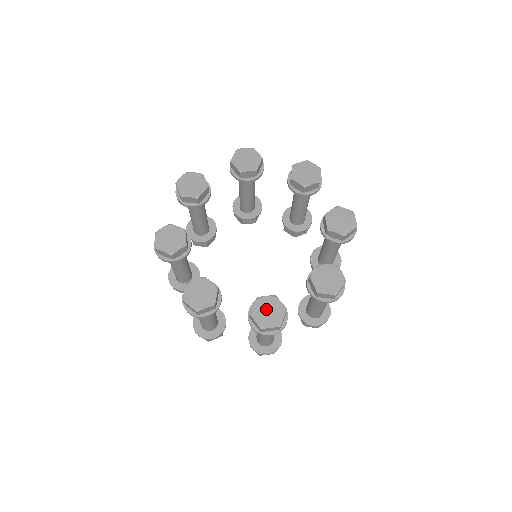
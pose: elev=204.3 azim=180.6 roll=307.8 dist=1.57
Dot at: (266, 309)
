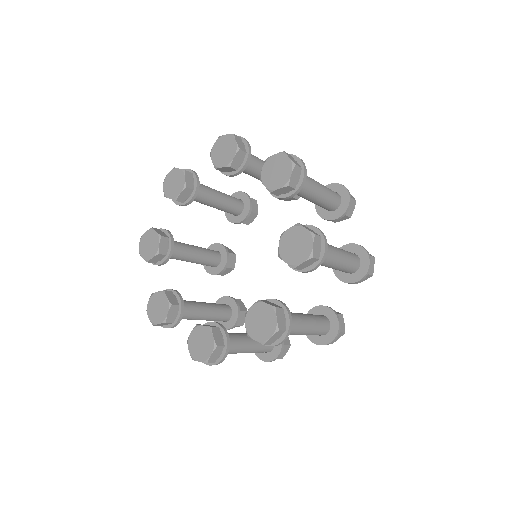
Dot at: (257, 321)
